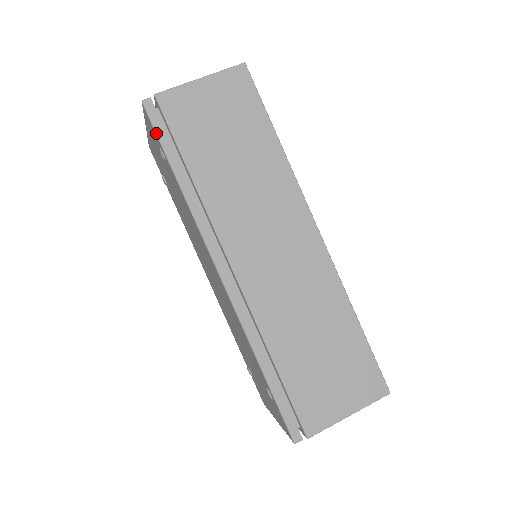
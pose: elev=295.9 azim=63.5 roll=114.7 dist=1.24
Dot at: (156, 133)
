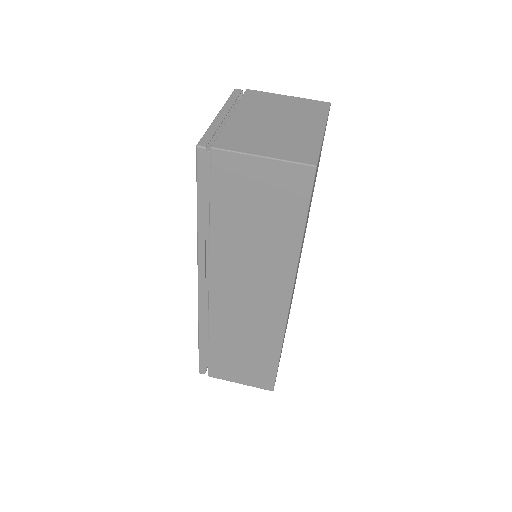
Dot at: (197, 178)
